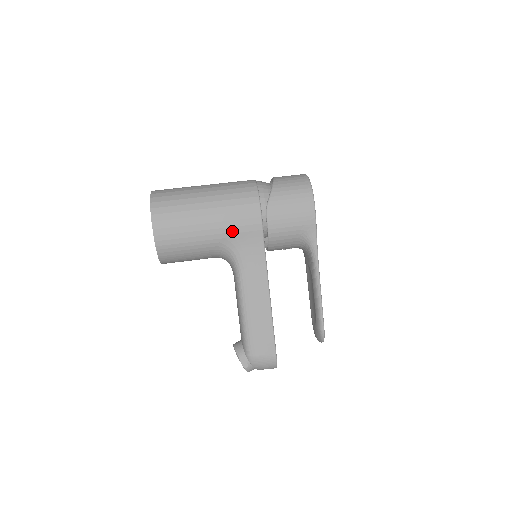
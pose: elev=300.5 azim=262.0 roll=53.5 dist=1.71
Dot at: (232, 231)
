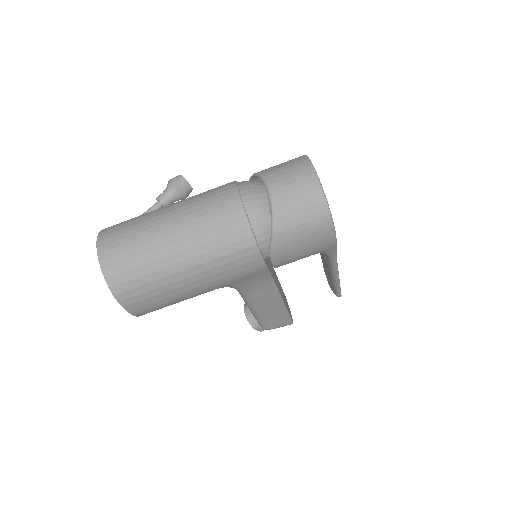
Dot at: (228, 282)
